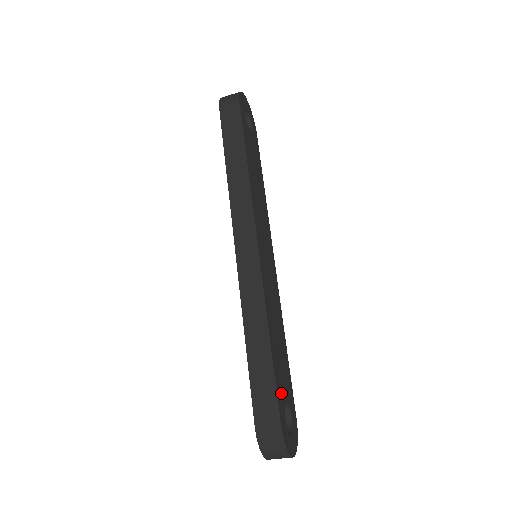
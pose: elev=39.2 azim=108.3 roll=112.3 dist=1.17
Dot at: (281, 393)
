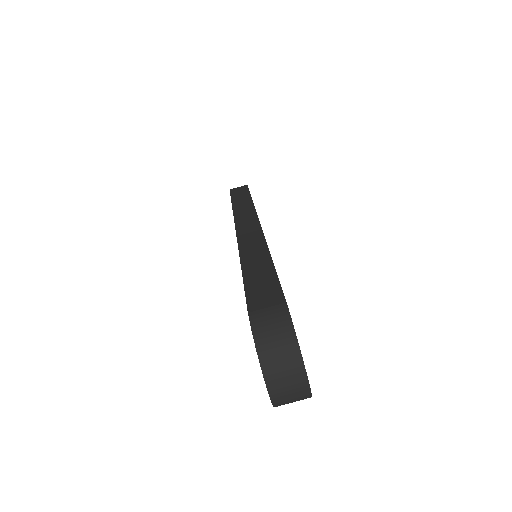
Dot at: occluded
